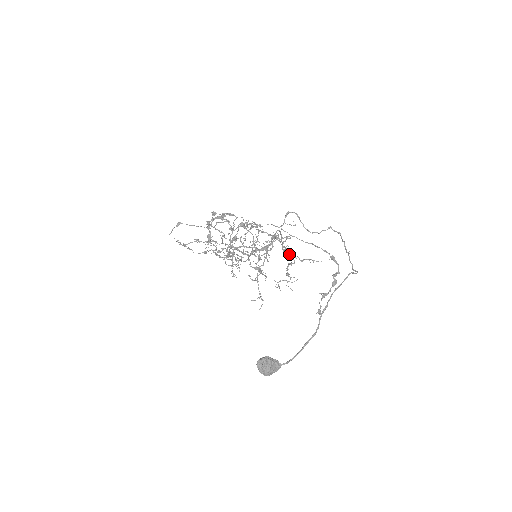
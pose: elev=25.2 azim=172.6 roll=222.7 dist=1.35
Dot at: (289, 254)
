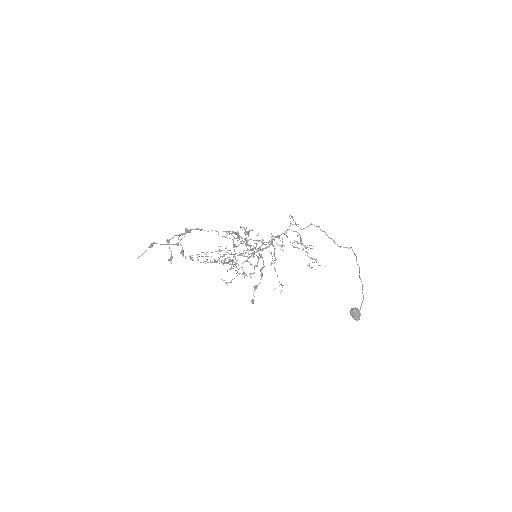
Dot at: (303, 245)
